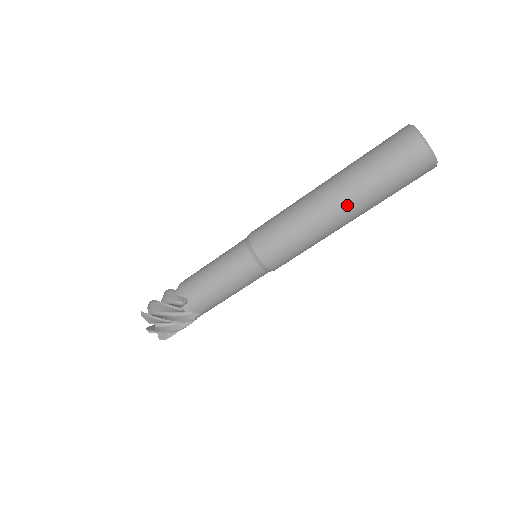
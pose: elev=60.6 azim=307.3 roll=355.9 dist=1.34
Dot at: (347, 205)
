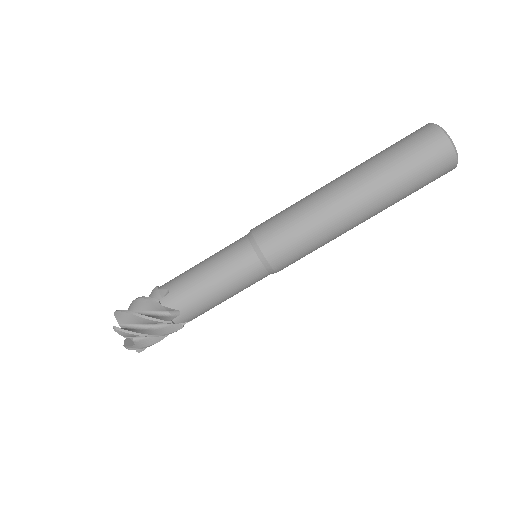
Dot at: (370, 210)
